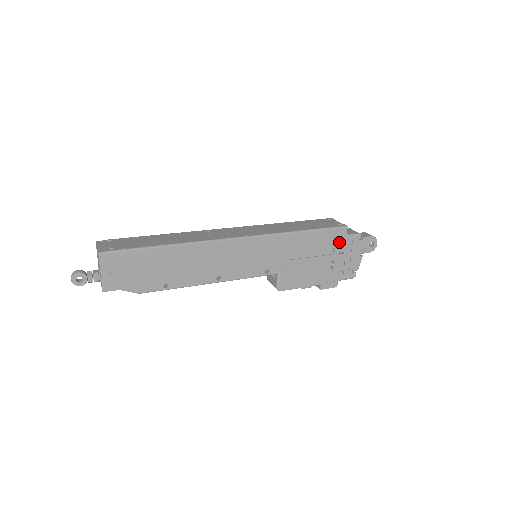
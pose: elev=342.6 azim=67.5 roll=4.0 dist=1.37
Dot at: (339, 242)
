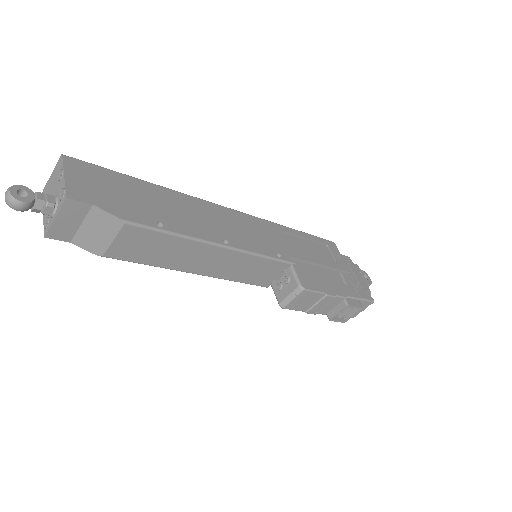
Dot at: (335, 253)
